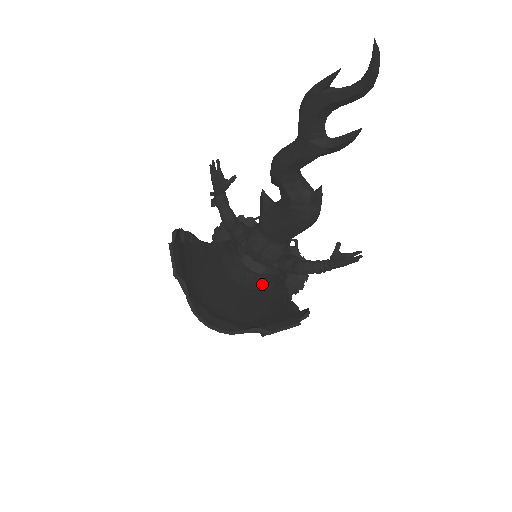
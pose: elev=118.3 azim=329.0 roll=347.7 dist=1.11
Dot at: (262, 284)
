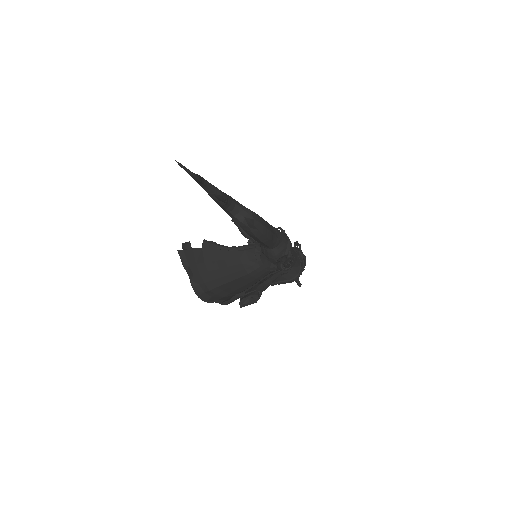
Dot at: (263, 274)
